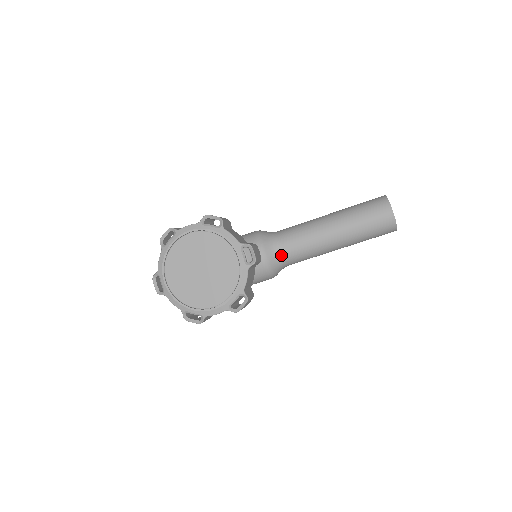
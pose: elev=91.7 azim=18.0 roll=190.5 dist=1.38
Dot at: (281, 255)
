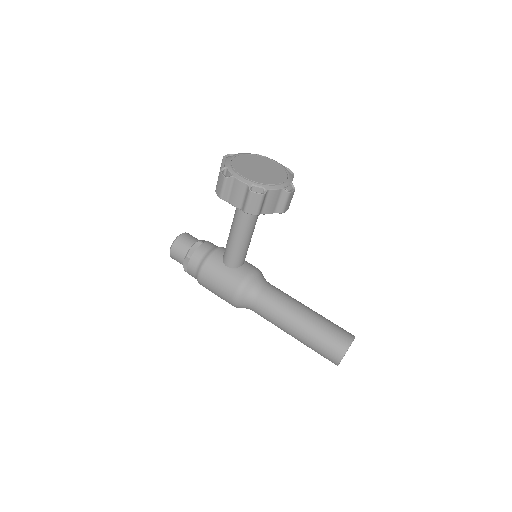
Dot at: (260, 287)
